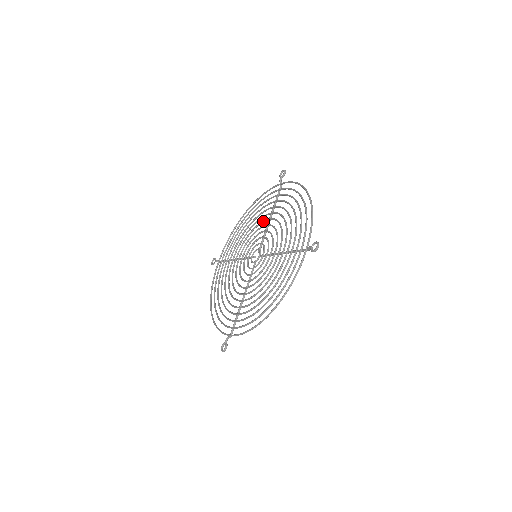
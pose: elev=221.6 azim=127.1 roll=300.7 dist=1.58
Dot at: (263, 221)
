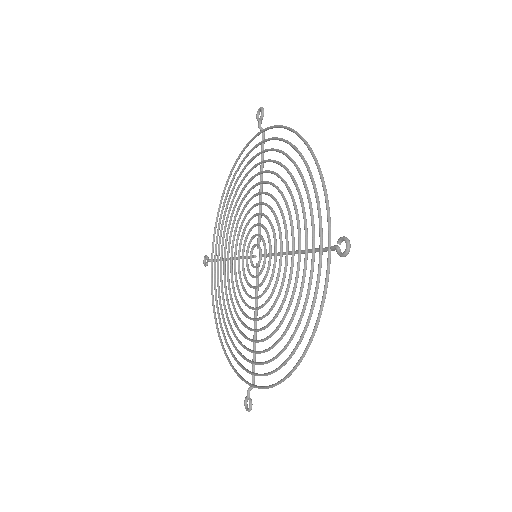
Dot at: (252, 197)
